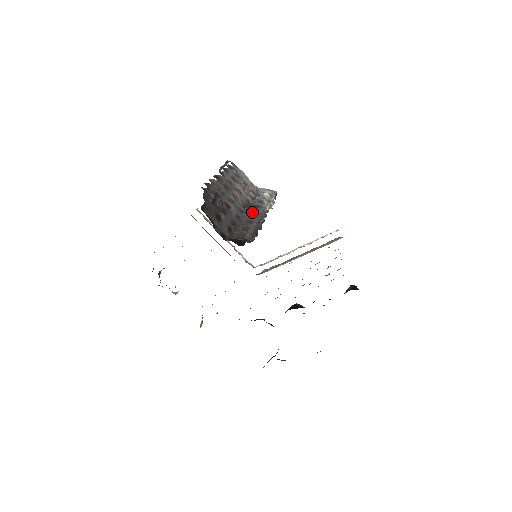
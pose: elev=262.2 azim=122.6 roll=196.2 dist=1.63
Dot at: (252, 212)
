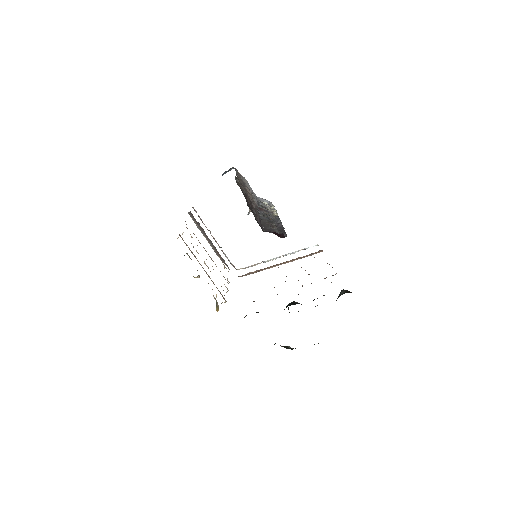
Dot at: occluded
